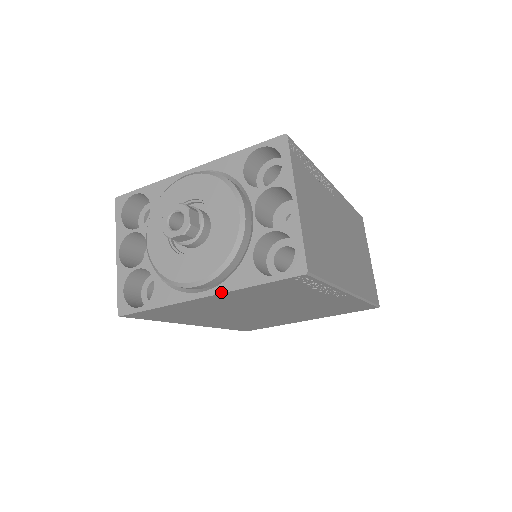
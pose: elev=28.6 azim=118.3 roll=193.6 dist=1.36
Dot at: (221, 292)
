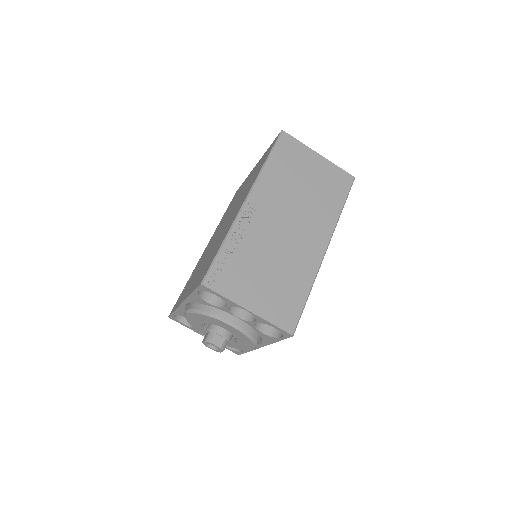
Dot at: occluded
